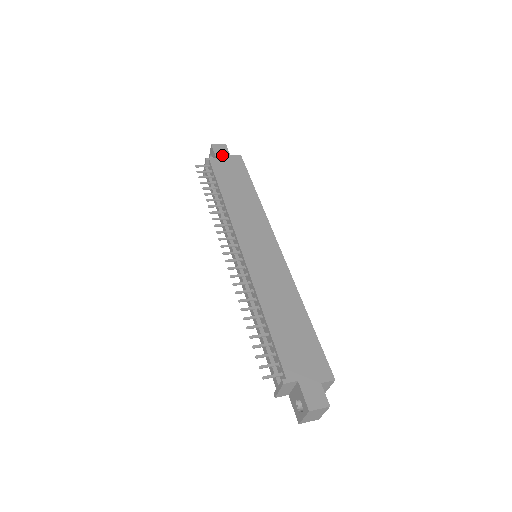
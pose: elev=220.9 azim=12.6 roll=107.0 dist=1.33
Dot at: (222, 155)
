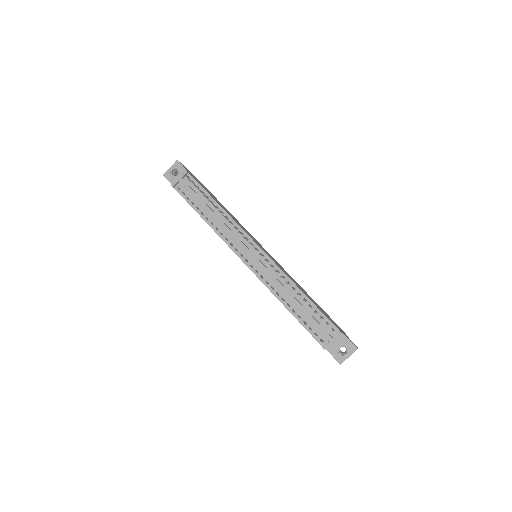
Dot at: (189, 172)
